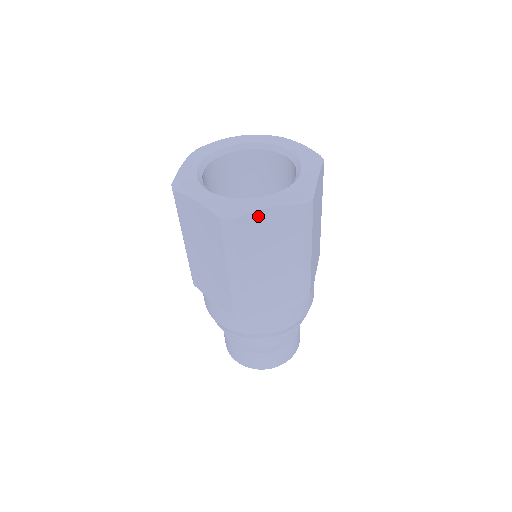
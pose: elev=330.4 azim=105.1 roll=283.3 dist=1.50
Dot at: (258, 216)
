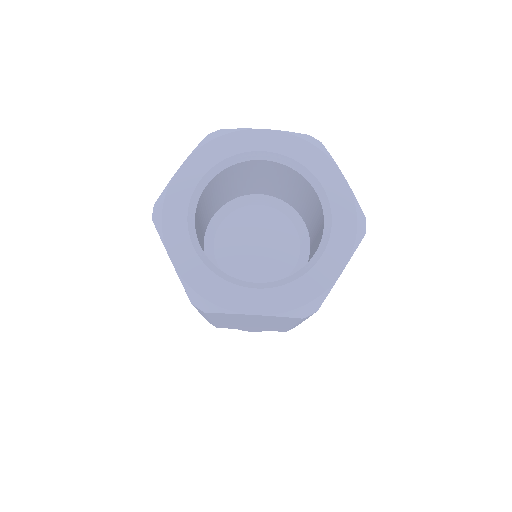
Dot at: (334, 284)
